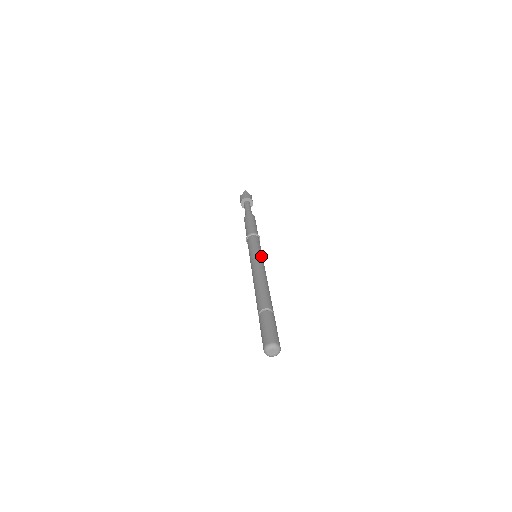
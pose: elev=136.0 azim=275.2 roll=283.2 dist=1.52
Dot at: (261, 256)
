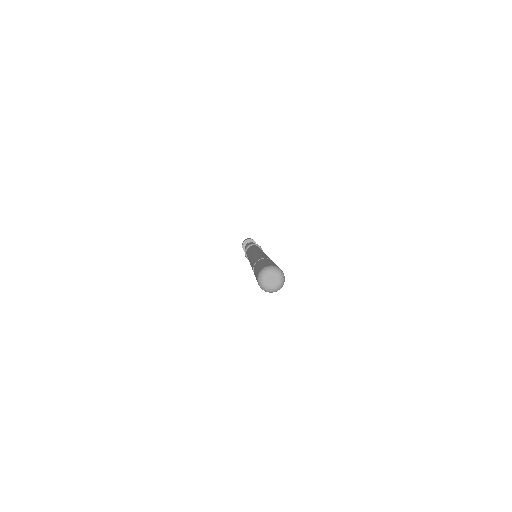
Dot at: occluded
